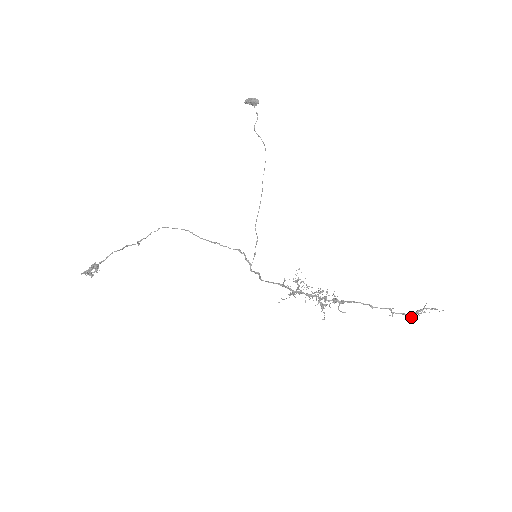
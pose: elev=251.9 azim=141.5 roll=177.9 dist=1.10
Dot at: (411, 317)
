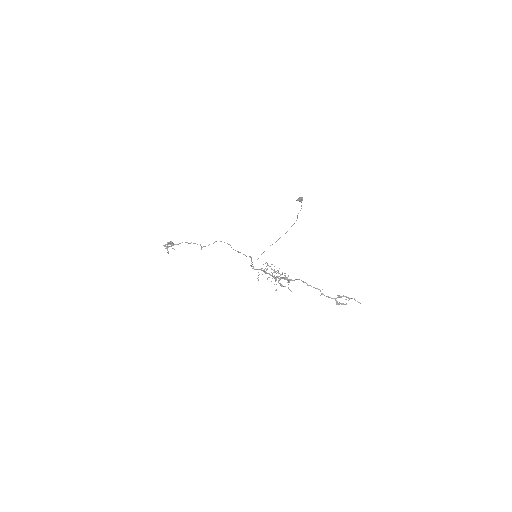
Dot at: (336, 303)
